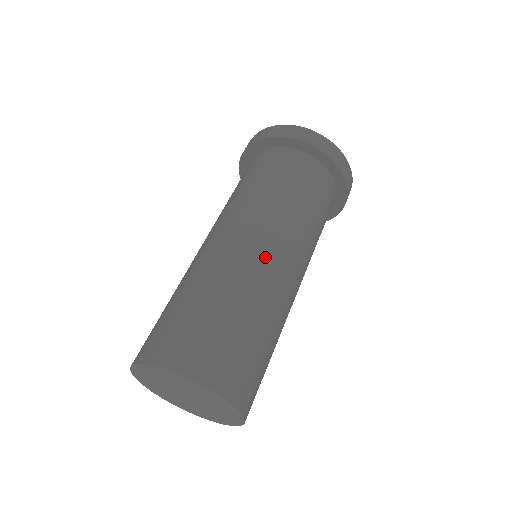
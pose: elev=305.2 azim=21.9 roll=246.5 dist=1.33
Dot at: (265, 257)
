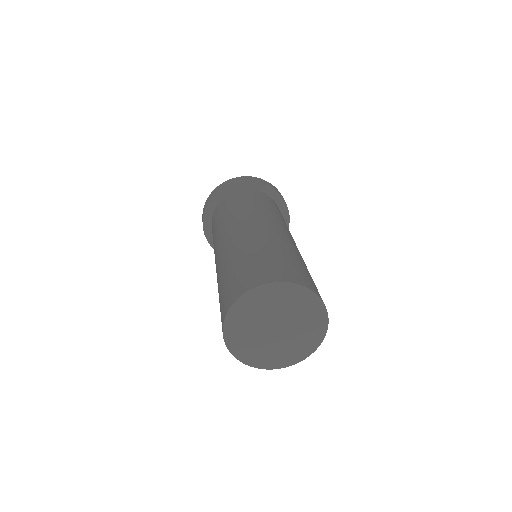
Dot at: (249, 229)
